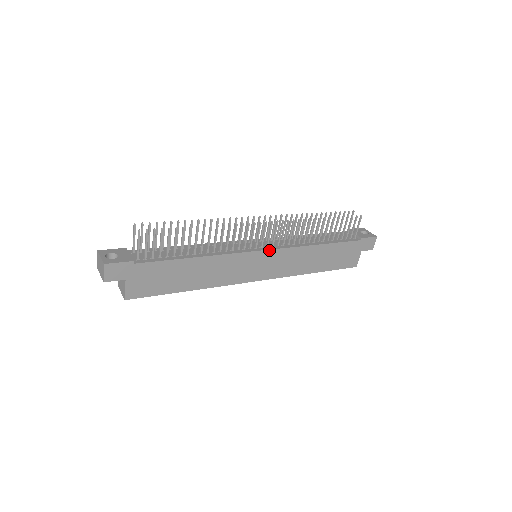
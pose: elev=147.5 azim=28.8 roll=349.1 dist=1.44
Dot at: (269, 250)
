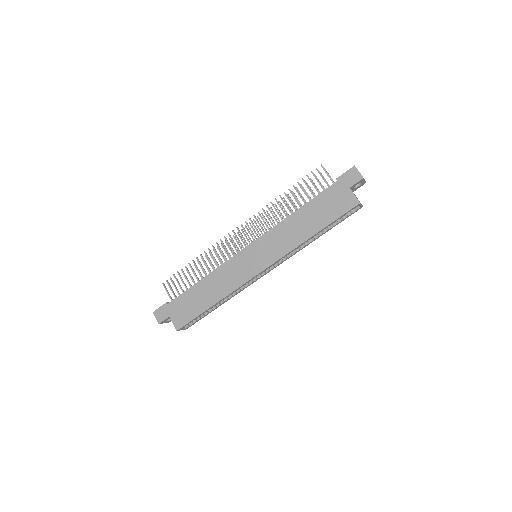
Dot at: (251, 244)
